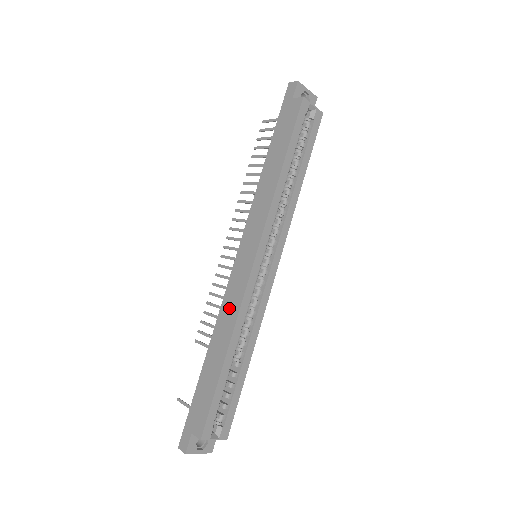
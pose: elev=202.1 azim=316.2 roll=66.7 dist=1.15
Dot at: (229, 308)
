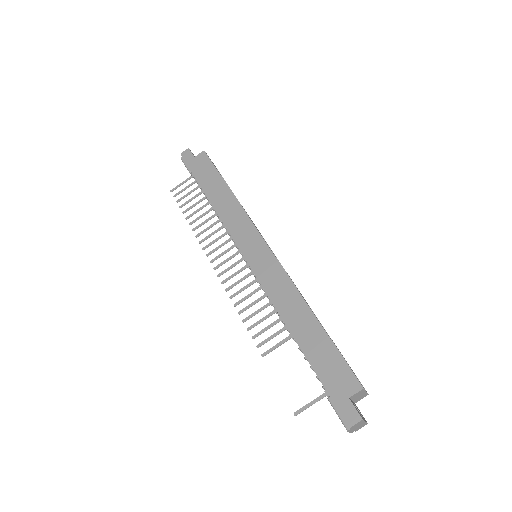
Dot at: (279, 288)
